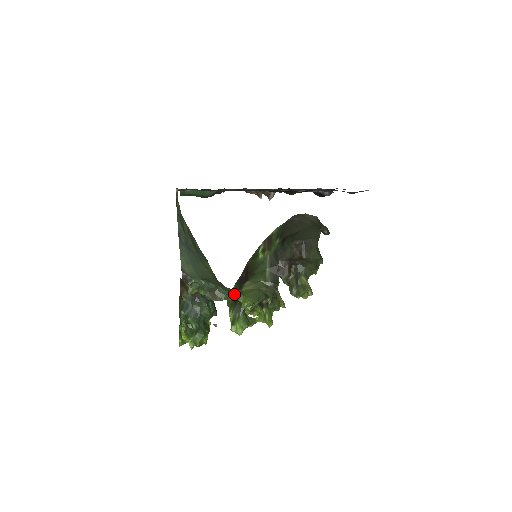
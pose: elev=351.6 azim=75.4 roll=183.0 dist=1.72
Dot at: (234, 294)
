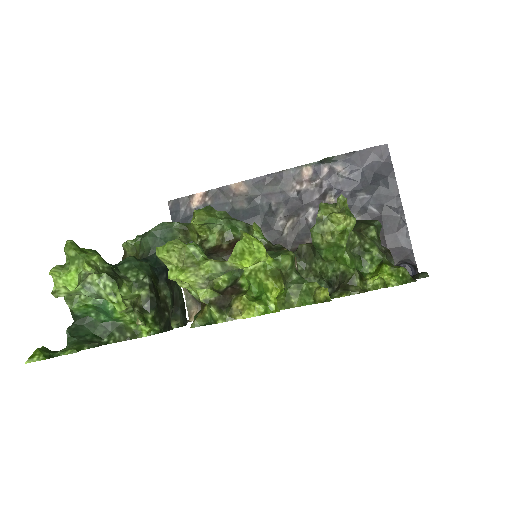
Dot at: (186, 225)
